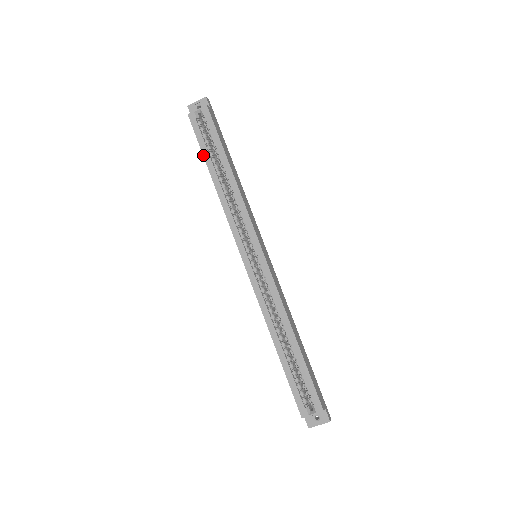
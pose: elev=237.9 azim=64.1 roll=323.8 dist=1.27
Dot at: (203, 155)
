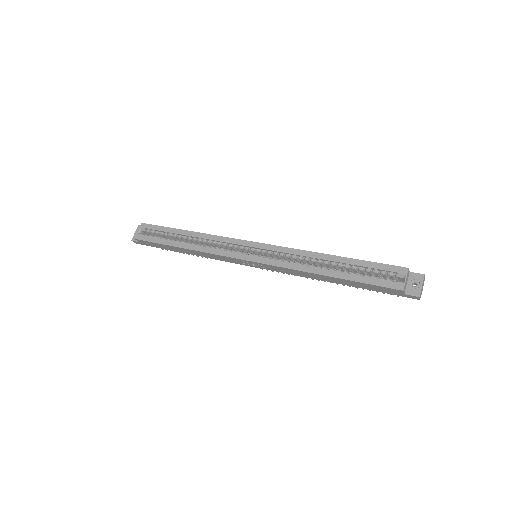
Dot at: (164, 244)
